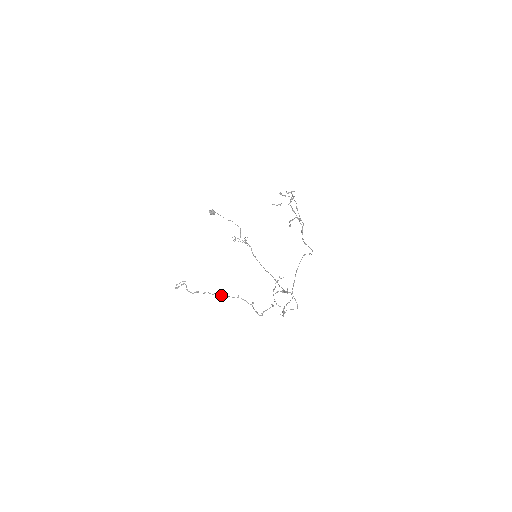
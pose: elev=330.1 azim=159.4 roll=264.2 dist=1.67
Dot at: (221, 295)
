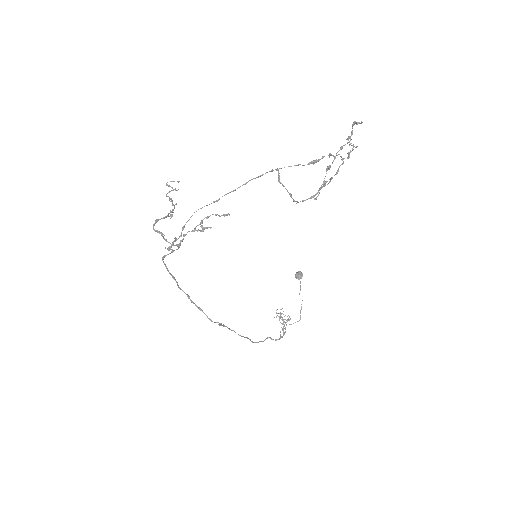
Dot at: occluded
